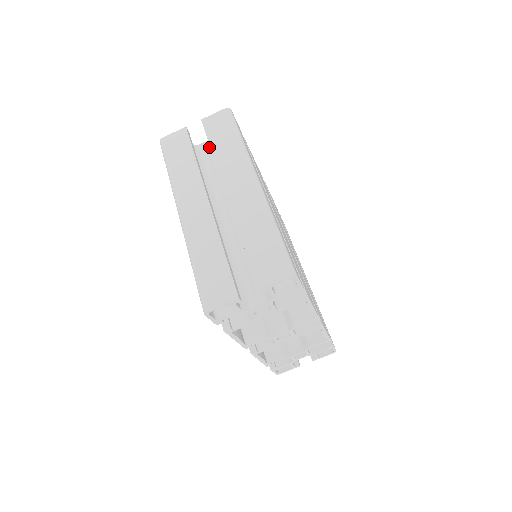
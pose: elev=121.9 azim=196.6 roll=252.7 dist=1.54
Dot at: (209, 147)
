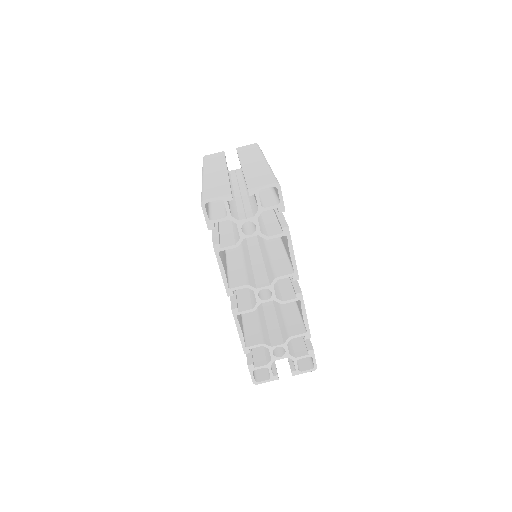
Dot at: (237, 171)
